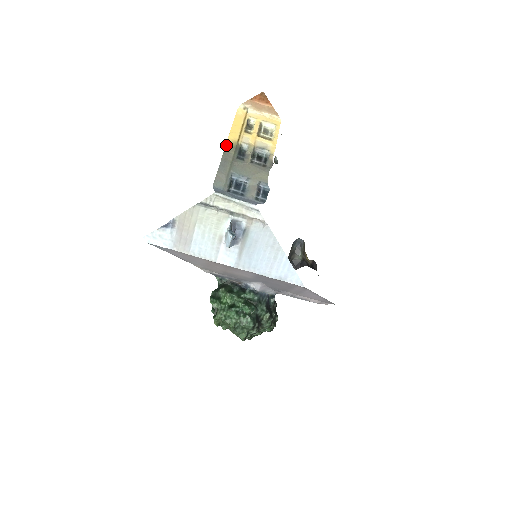
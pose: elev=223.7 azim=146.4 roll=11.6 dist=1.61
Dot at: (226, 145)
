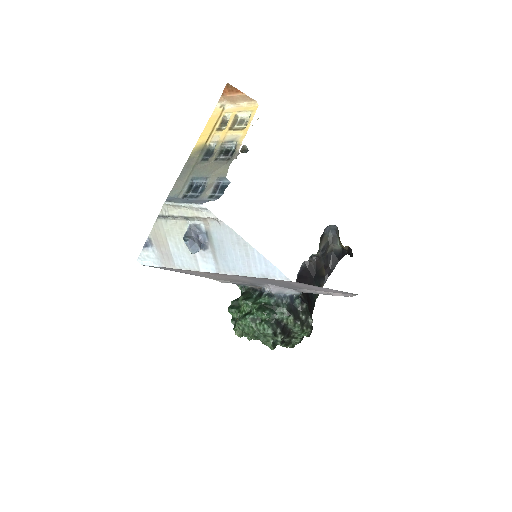
Dot at: (192, 151)
